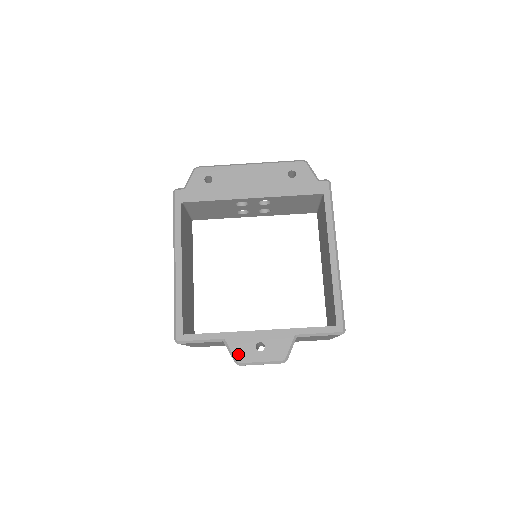
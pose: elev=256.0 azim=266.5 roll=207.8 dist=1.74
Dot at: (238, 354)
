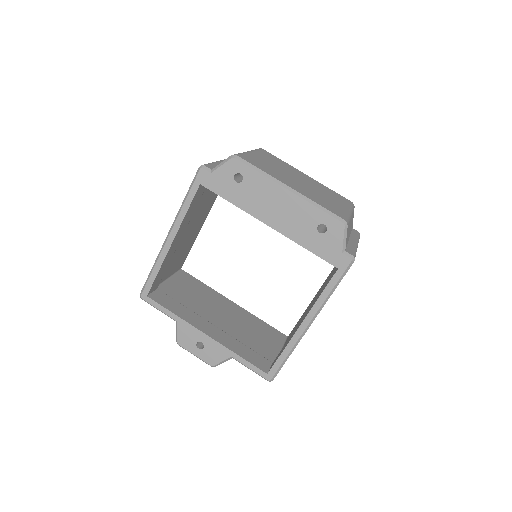
Dot at: (181, 338)
